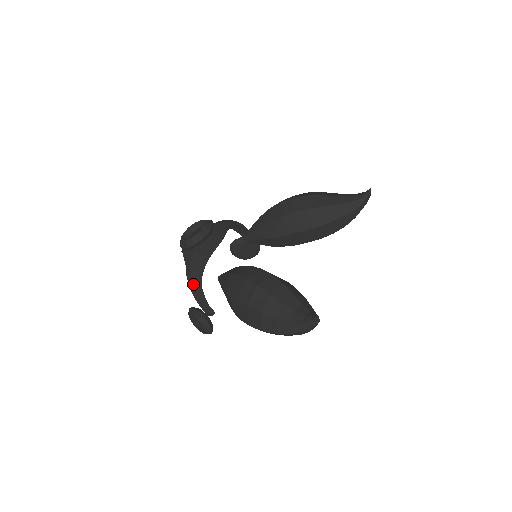
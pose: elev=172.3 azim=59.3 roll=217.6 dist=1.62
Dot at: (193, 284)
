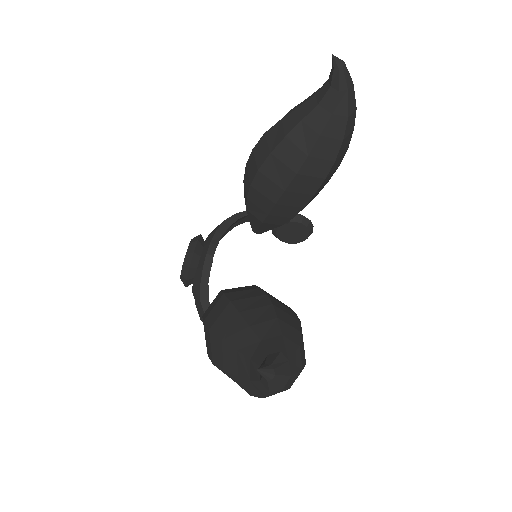
Dot at: occluded
